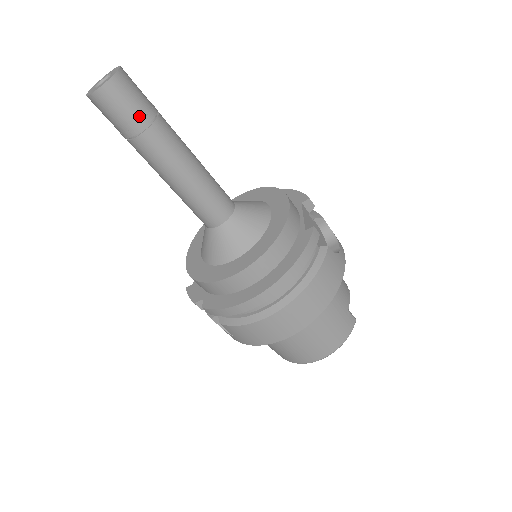
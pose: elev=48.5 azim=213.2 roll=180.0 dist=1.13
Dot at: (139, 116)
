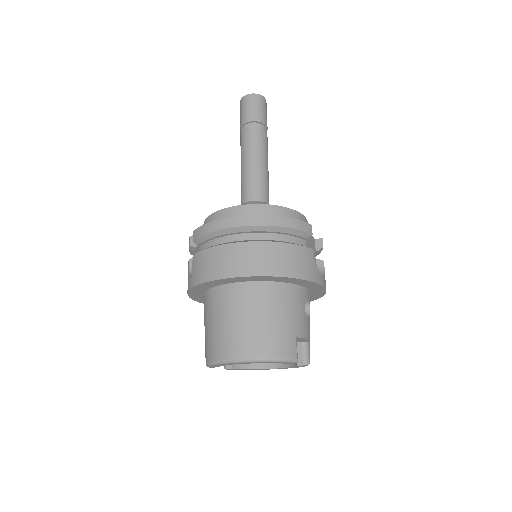
Dot at: (257, 116)
